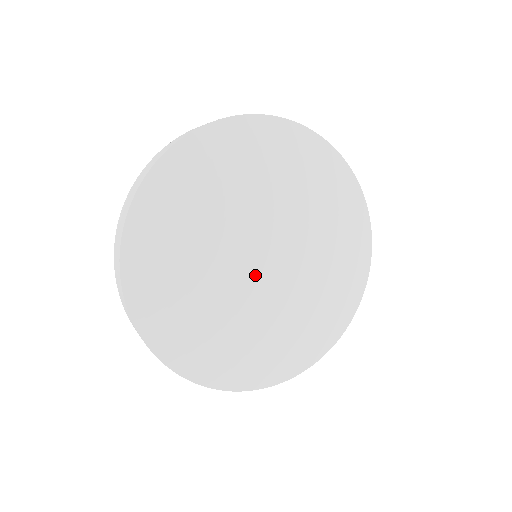
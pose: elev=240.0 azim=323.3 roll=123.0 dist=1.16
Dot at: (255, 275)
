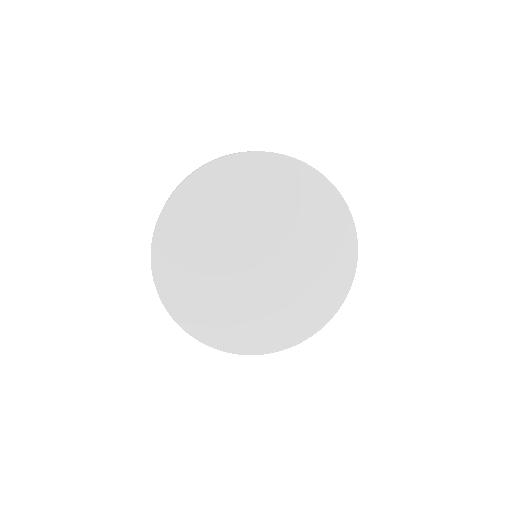
Dot at: (246, 267)
